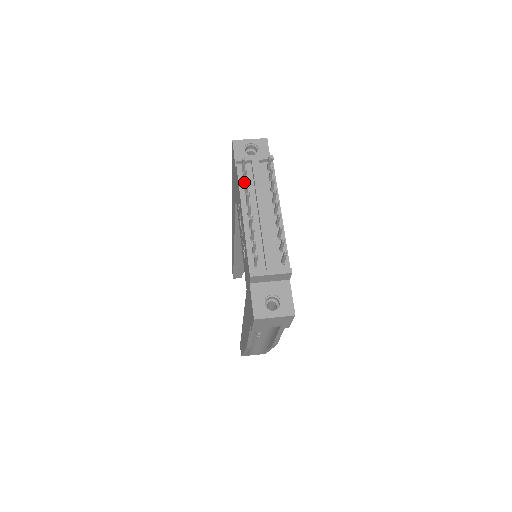
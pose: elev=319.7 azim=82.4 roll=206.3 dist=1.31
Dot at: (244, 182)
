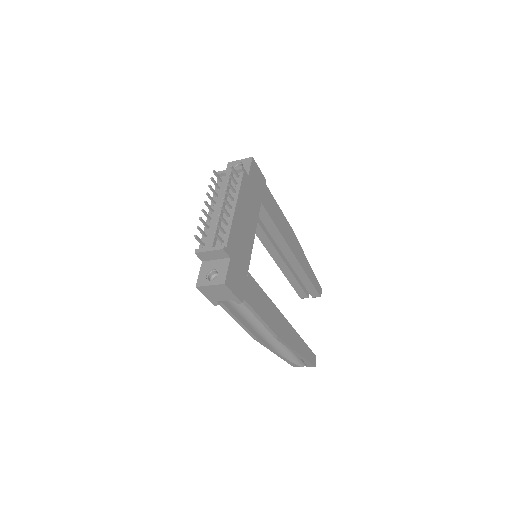
Dot at: (218, 189)
